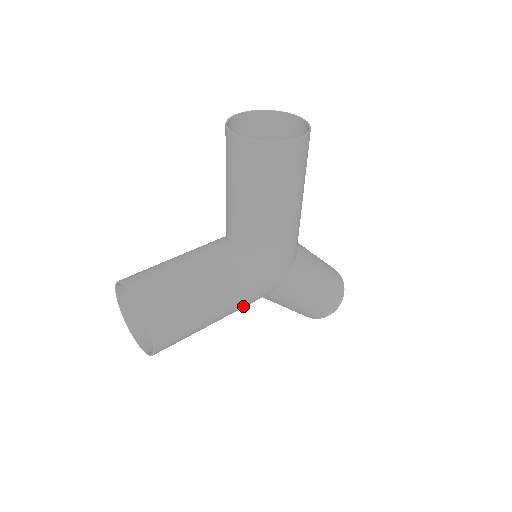
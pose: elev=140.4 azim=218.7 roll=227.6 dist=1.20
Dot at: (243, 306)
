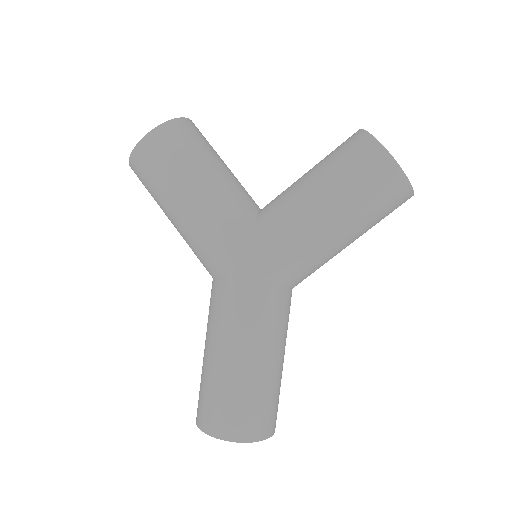
Dot at: (199, 235)
